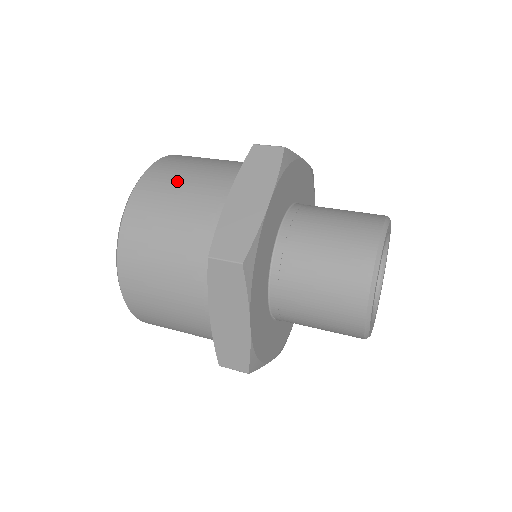
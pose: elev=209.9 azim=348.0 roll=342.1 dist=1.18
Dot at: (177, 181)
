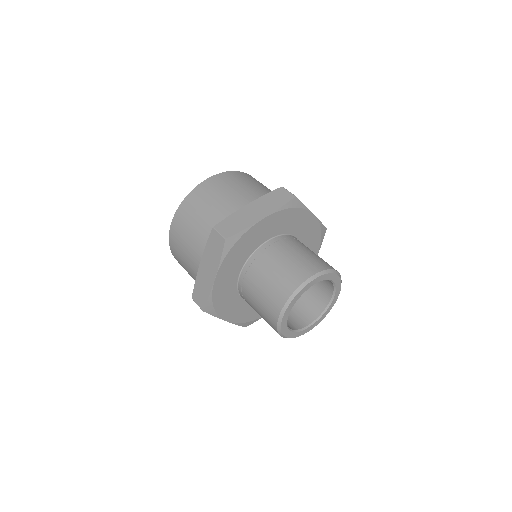
Dot at: (232, 185)
